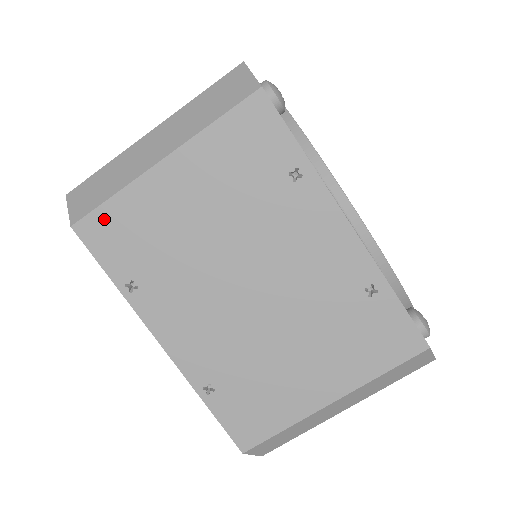
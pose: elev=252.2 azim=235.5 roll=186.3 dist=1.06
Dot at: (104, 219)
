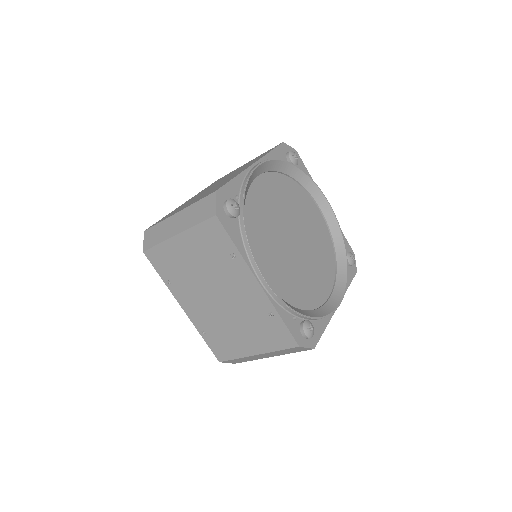
Dot at: (156, 252)
